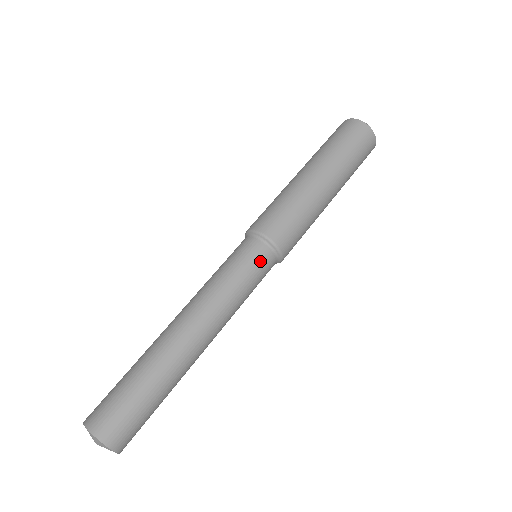
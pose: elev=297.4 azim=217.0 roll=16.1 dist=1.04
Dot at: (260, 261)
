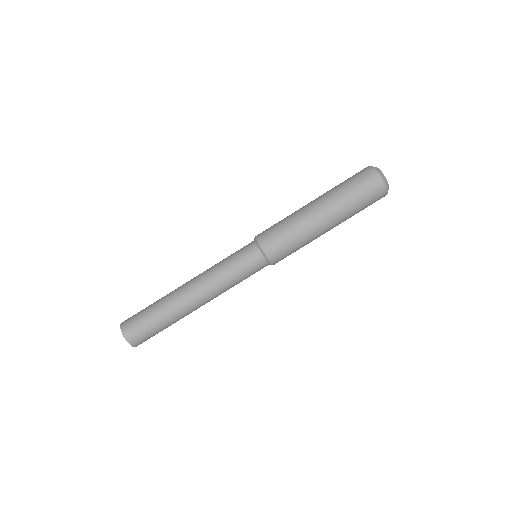
Dot at: occluded
